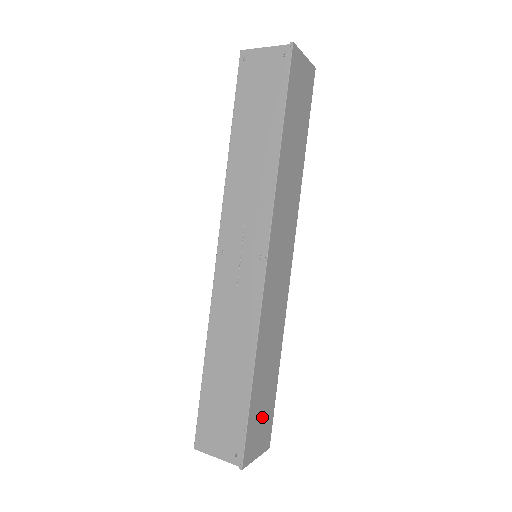
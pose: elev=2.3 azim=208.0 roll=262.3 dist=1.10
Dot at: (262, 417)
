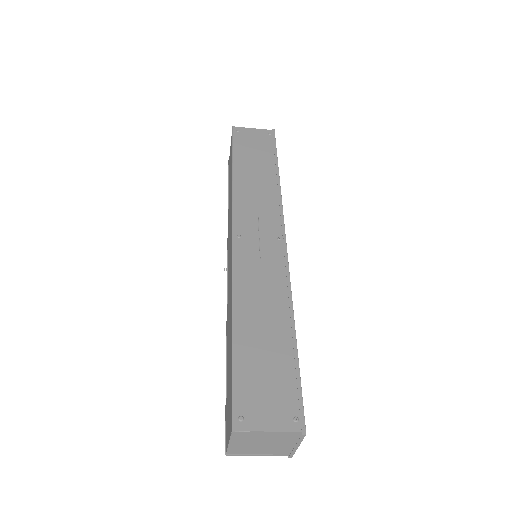
Dot at: occluded
